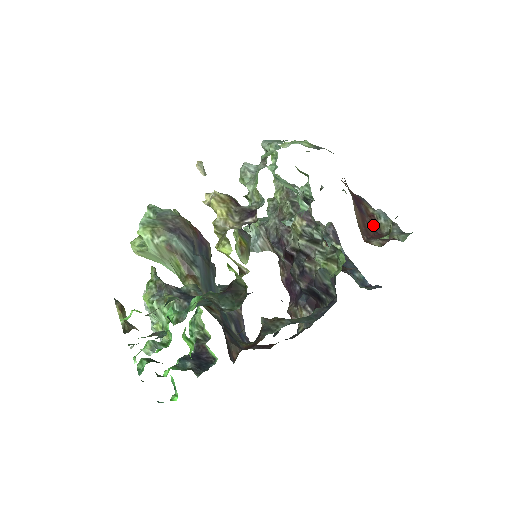
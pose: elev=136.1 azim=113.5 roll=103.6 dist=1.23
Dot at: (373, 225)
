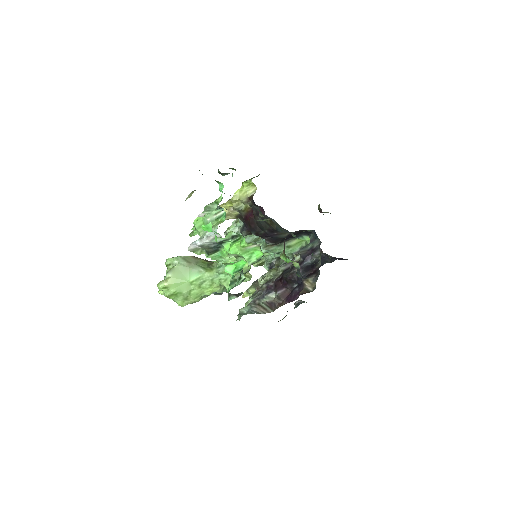
Dot at: occluded
